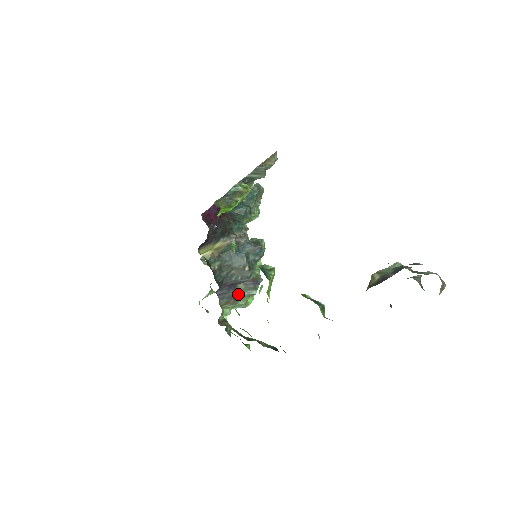
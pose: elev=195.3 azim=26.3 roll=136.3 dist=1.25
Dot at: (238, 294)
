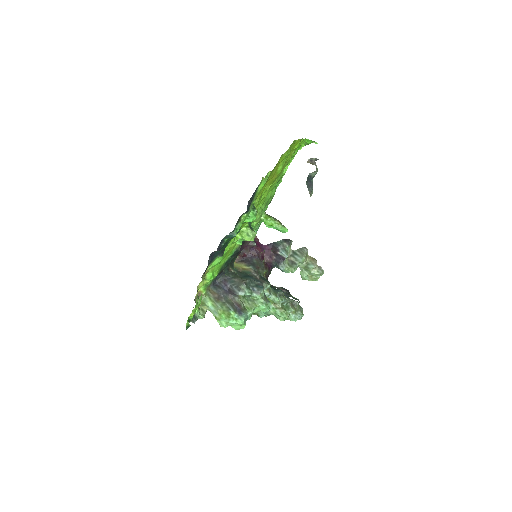
Dot at: (224, 299)
